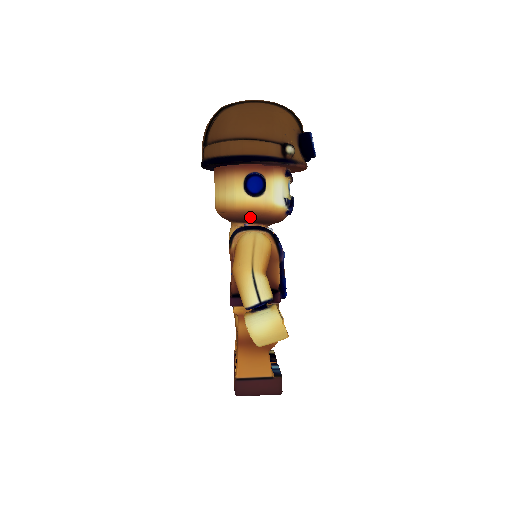
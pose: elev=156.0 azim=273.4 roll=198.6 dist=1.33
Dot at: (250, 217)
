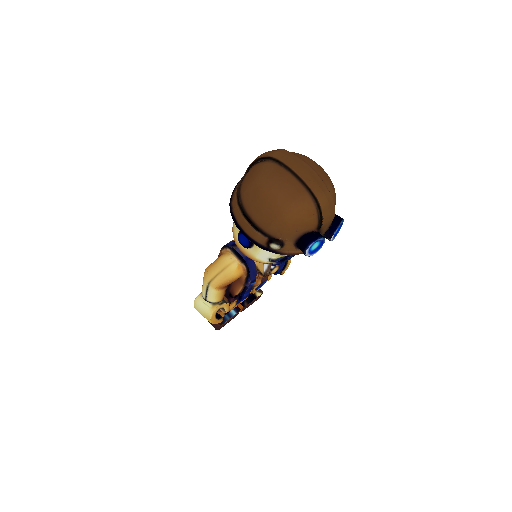
Dot at: occluded
